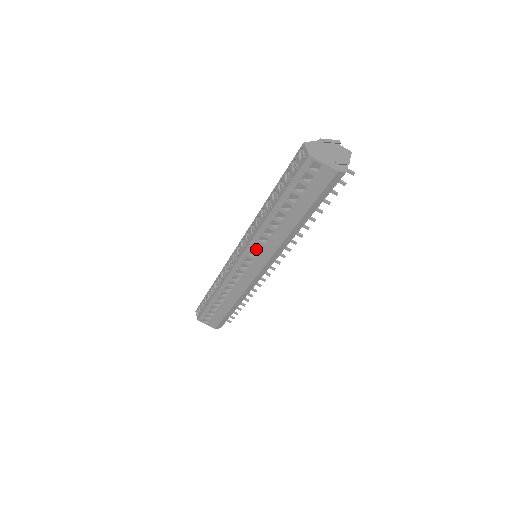
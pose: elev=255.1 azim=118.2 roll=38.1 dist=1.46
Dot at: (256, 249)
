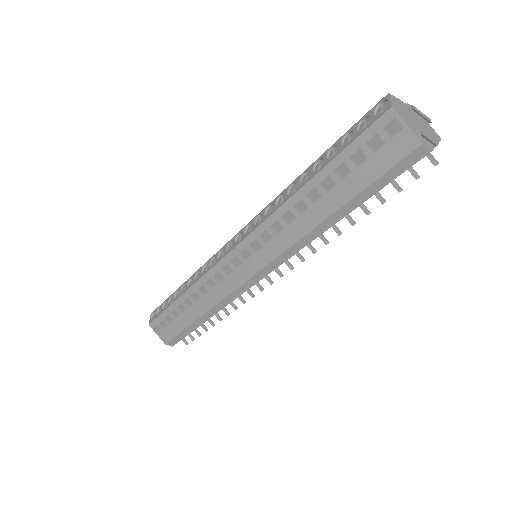
Dot at: (262, 239)
